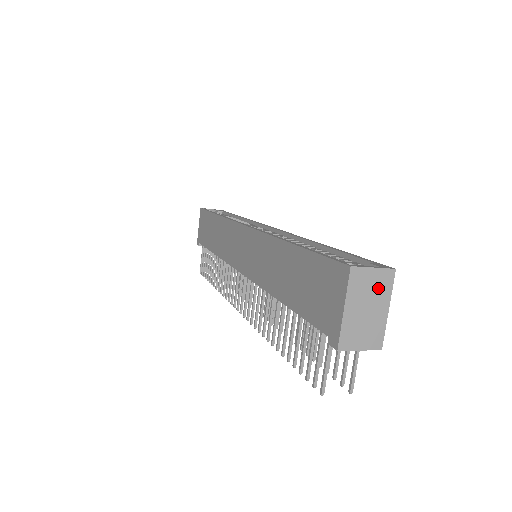
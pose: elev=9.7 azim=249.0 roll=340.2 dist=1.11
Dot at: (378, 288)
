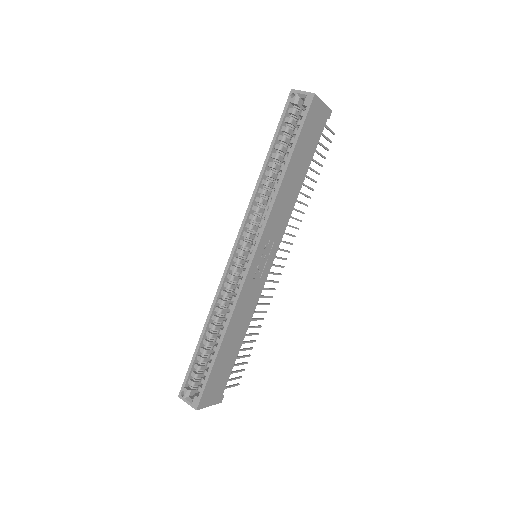
Dot at: occluded
